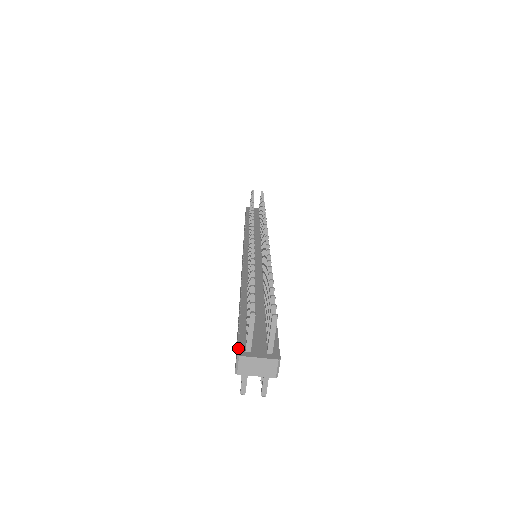
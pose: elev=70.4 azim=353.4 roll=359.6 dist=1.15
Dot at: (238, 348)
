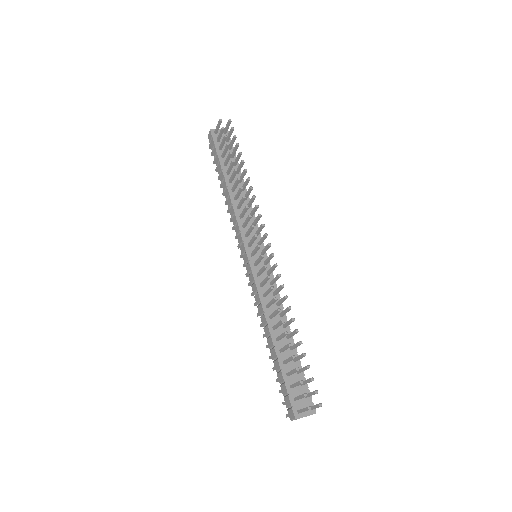
Dot at: (294, 412)
